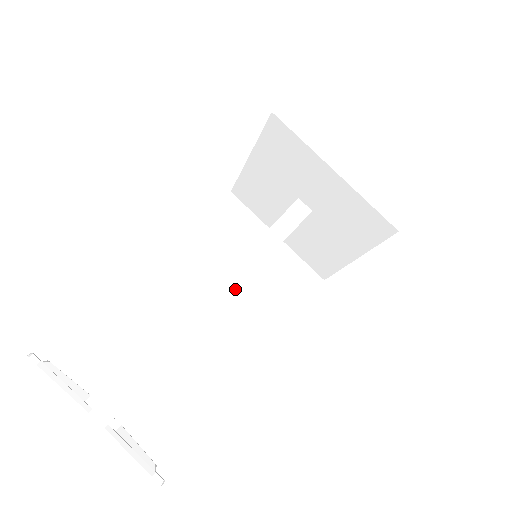
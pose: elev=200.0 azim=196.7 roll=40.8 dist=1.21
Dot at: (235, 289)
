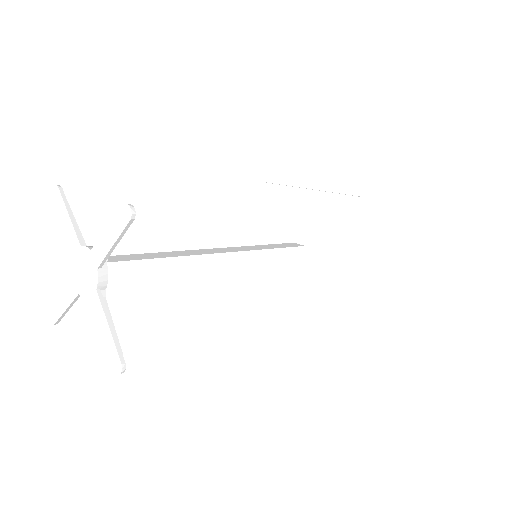
Dot at: (233, 251)
